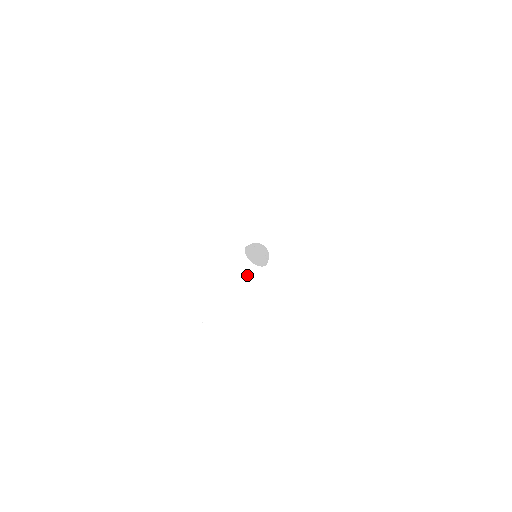
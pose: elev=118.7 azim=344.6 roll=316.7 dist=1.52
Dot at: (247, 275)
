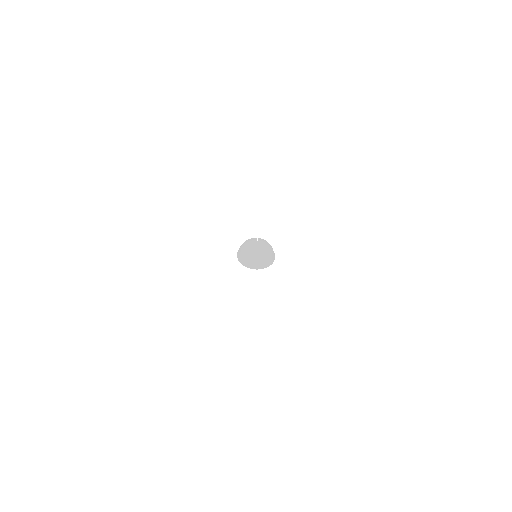
Dot at: (210, 266)
